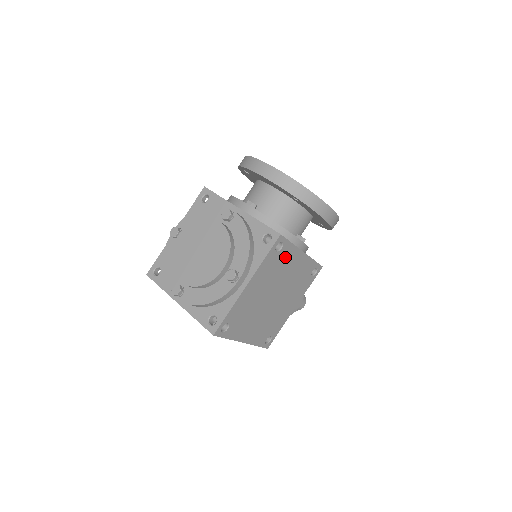
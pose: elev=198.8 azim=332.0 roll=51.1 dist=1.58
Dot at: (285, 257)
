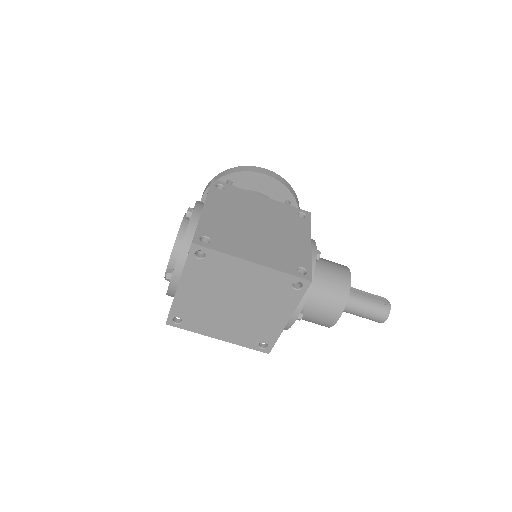
Dot at: (238, 196)
